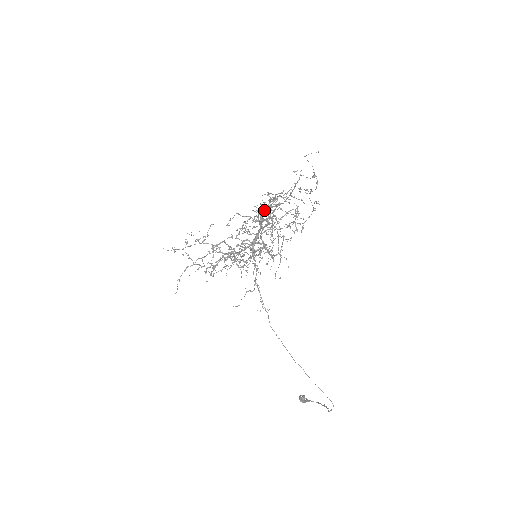
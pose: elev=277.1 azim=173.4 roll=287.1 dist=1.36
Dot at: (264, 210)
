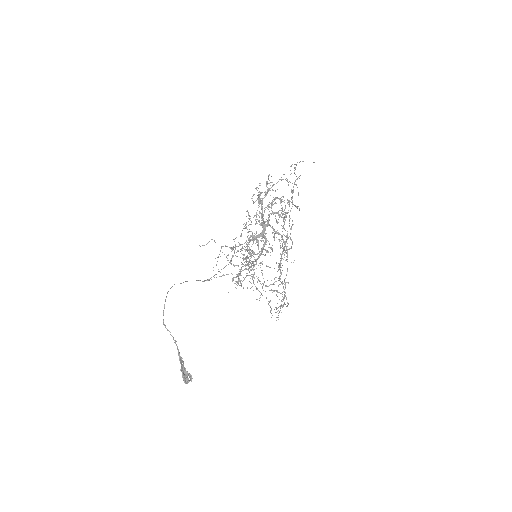
Dot at: (263, 198)
